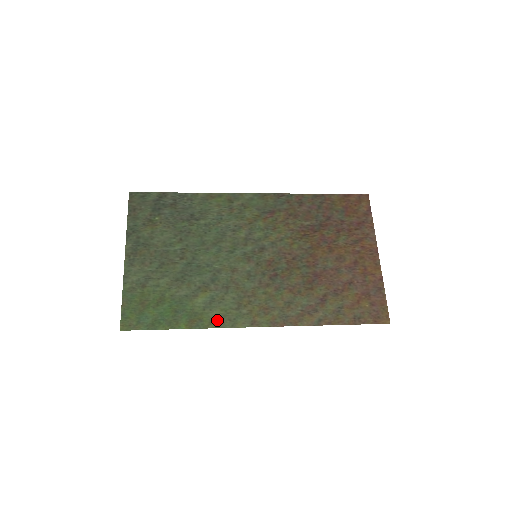
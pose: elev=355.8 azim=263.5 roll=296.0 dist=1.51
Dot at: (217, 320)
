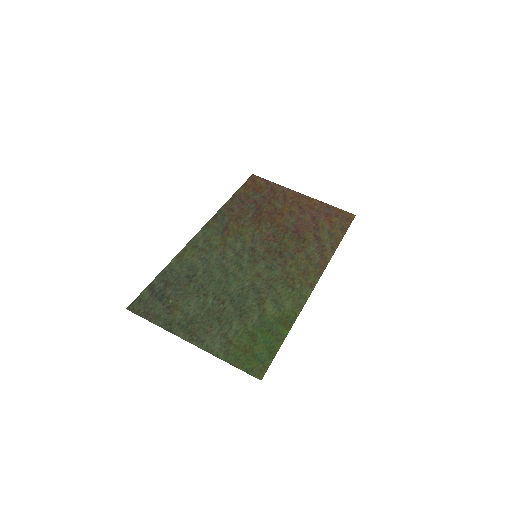
Dot at: (295, 307)
